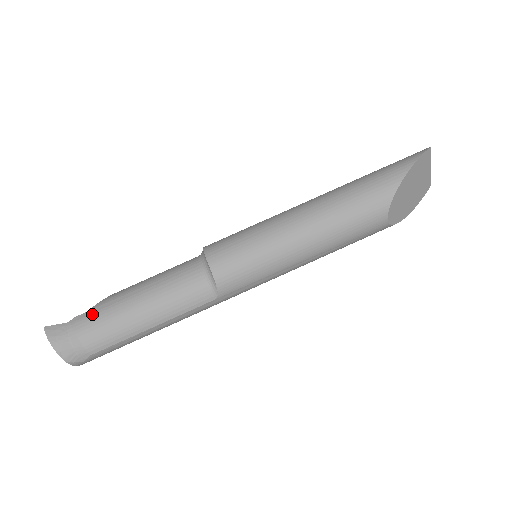
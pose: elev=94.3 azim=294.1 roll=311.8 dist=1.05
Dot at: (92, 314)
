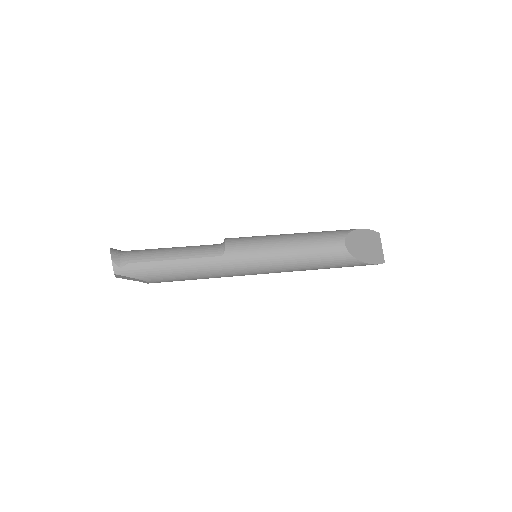
Dot at: occluded
